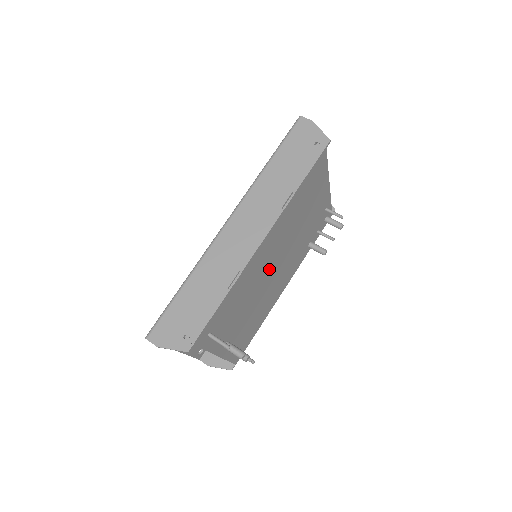
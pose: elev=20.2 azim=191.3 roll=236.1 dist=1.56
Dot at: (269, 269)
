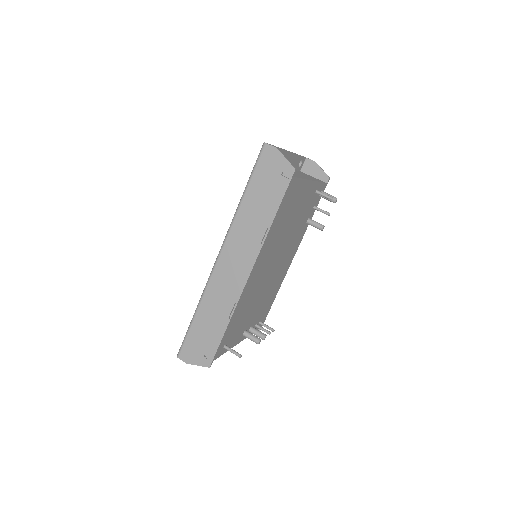
Dot at: (267, 273)
